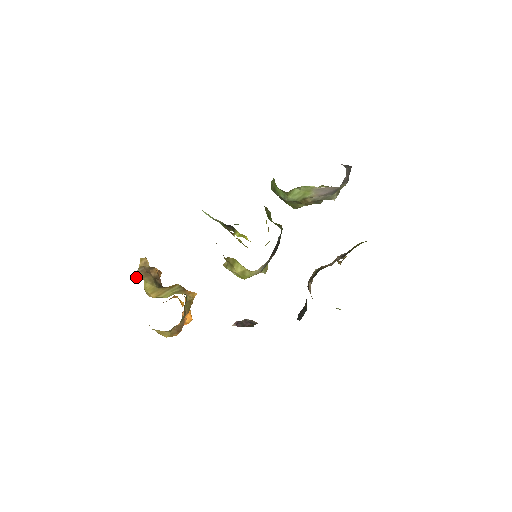
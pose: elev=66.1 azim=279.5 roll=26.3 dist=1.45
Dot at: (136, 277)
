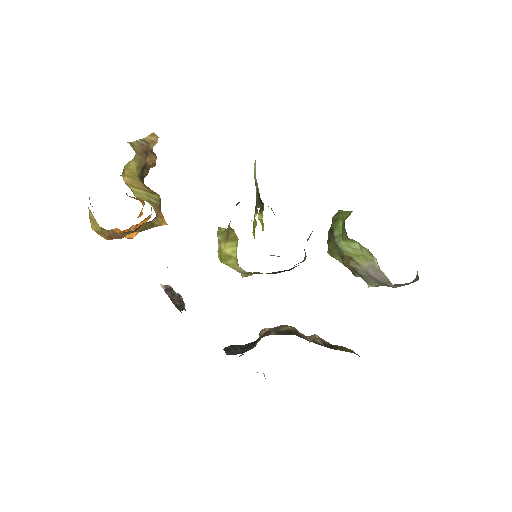
Dot at: (131, 144)
